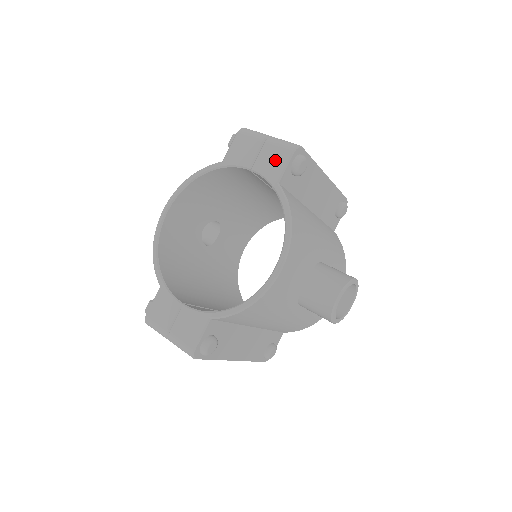
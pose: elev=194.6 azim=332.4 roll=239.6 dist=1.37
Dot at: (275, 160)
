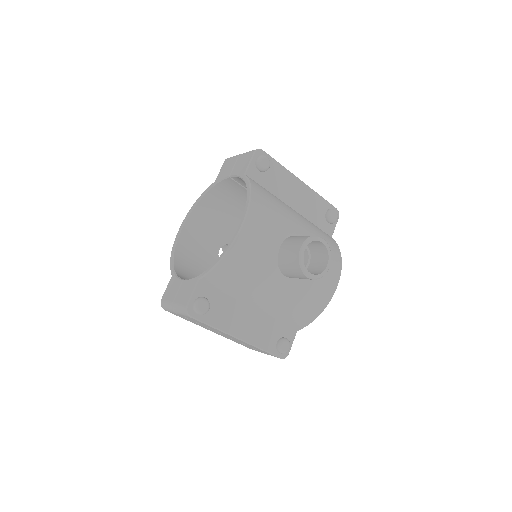
Dot at: (244, 163)
